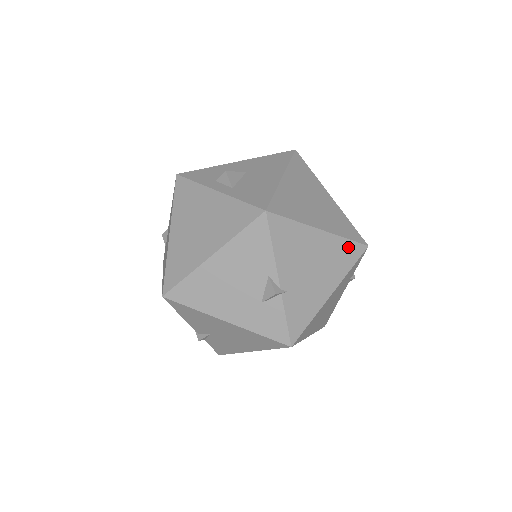
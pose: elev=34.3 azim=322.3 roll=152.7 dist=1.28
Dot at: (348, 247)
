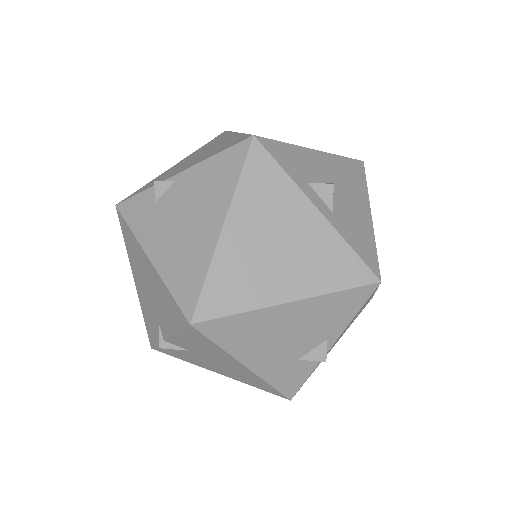
Dot at: occluded
